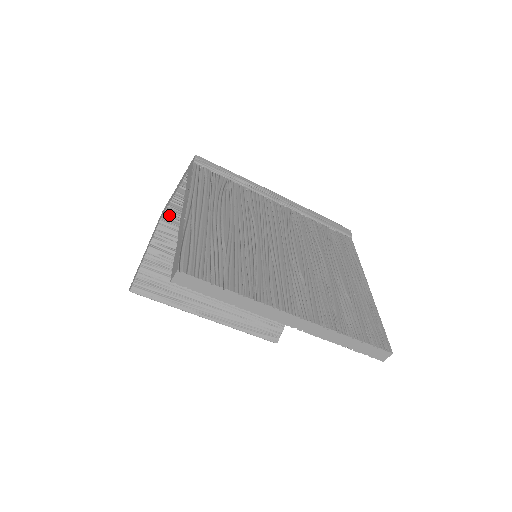
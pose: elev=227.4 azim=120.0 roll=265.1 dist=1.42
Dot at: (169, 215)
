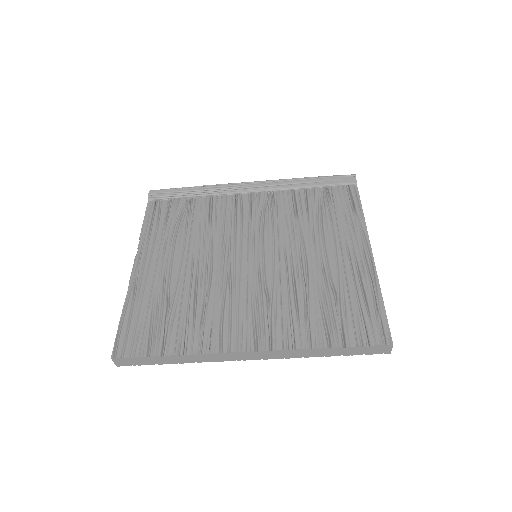
Dot at: occluded
